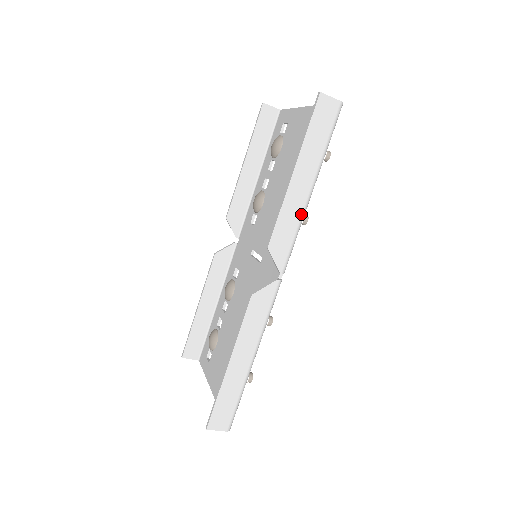
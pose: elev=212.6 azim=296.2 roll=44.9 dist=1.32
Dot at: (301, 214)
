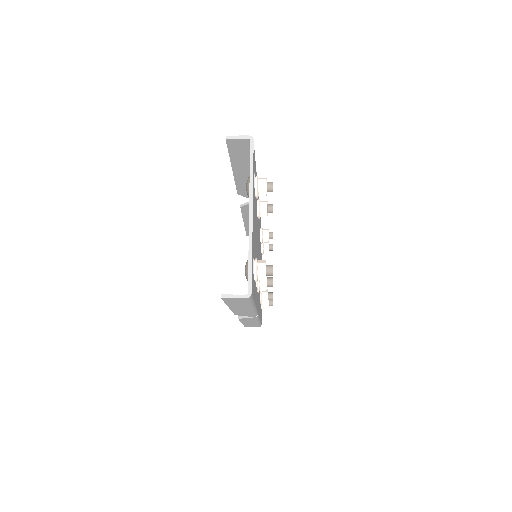
Dot at: (251, 311)
